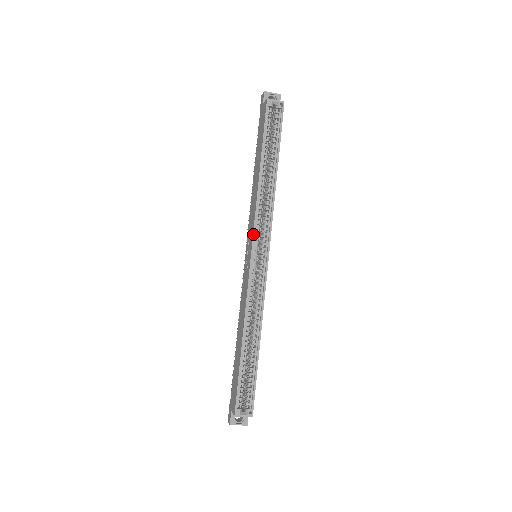
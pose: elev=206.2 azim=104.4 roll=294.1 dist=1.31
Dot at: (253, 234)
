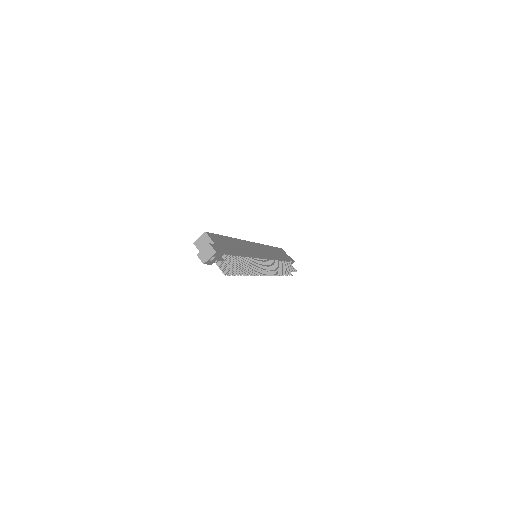
Dot at: occluded
